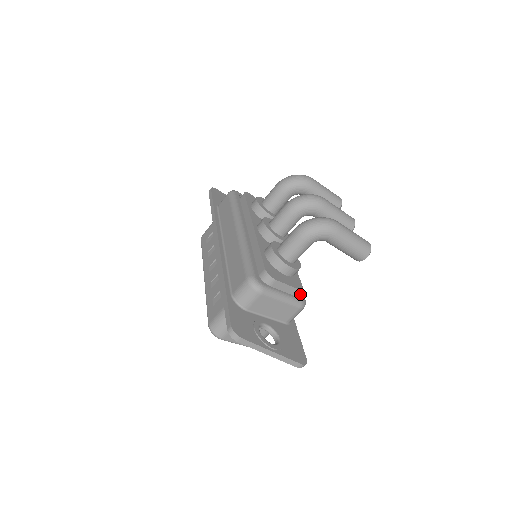
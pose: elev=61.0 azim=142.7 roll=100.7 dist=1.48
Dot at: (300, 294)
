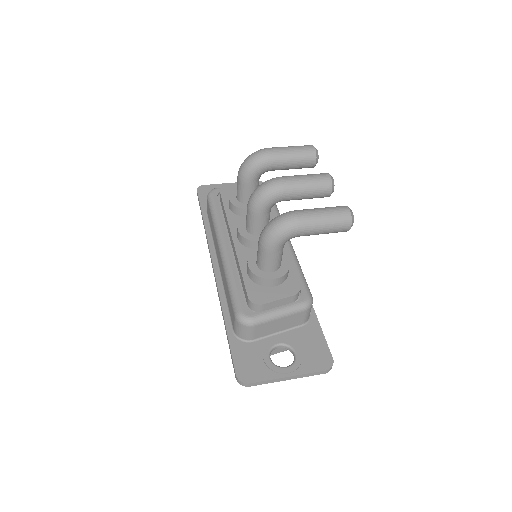
Dot at: (302, 293)
